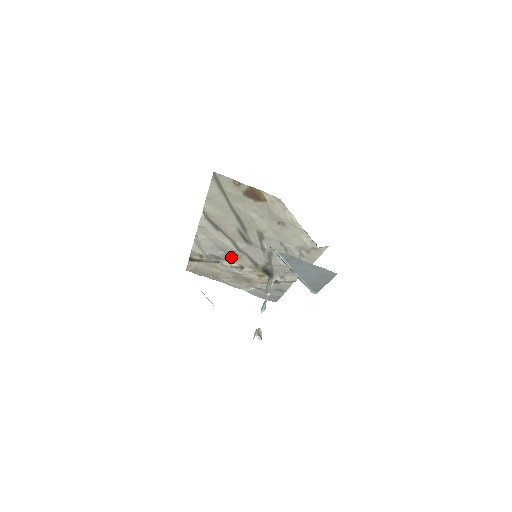
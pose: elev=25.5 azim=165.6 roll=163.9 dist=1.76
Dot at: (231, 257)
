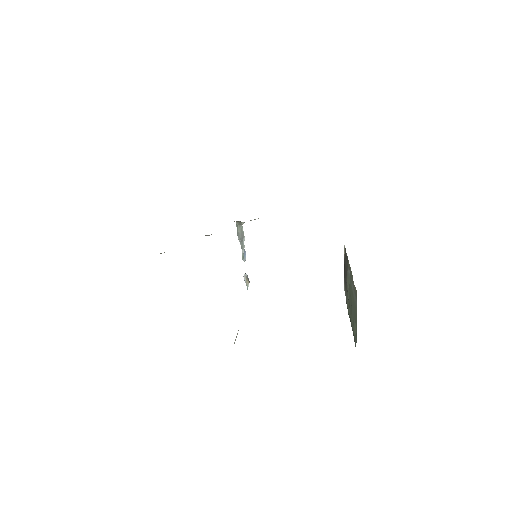
Dot at: occluded
